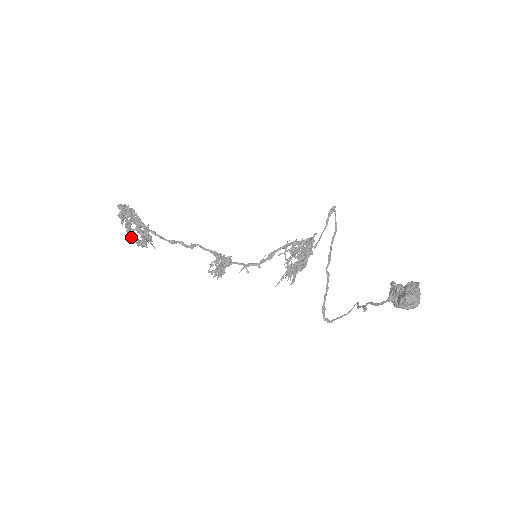
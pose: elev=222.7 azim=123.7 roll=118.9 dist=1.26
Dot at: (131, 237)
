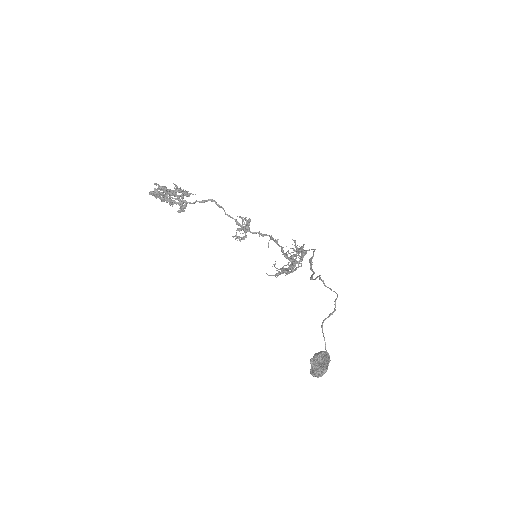
Dot at: occluded
